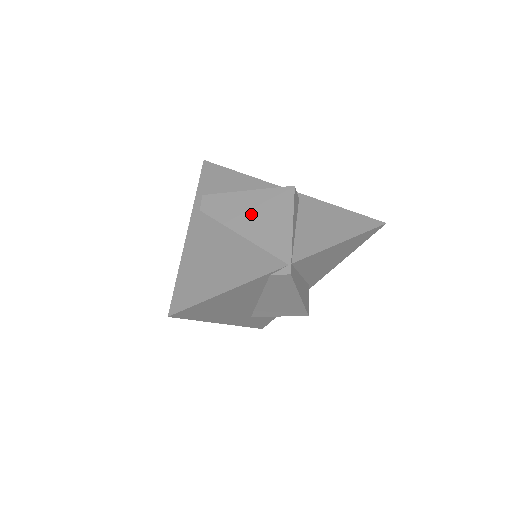
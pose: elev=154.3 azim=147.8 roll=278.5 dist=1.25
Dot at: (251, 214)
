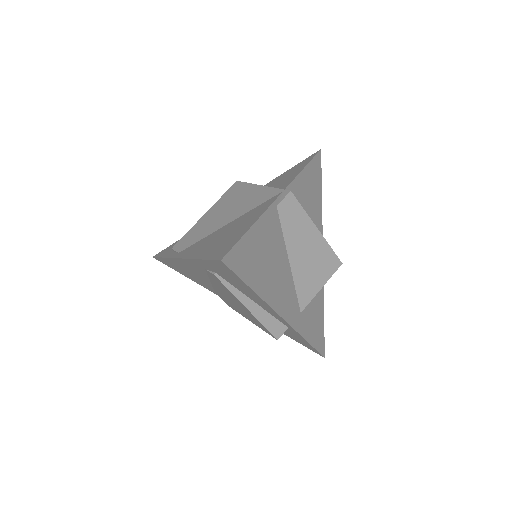
Dot at: (222, 213)
